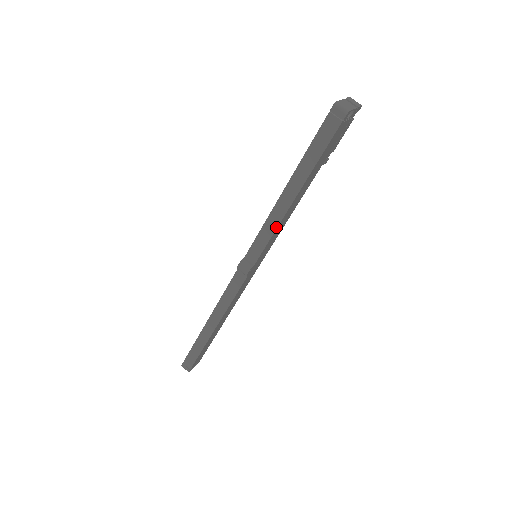
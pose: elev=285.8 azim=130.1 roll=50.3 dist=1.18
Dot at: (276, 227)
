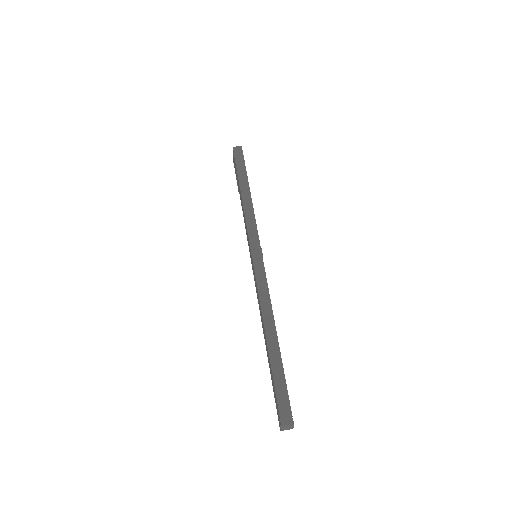
Dot at: (254, 215)
